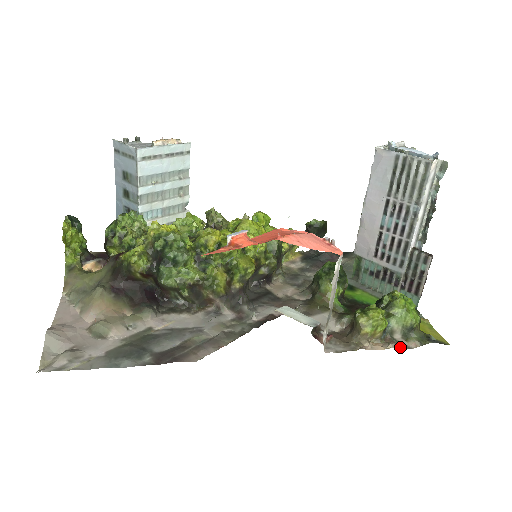
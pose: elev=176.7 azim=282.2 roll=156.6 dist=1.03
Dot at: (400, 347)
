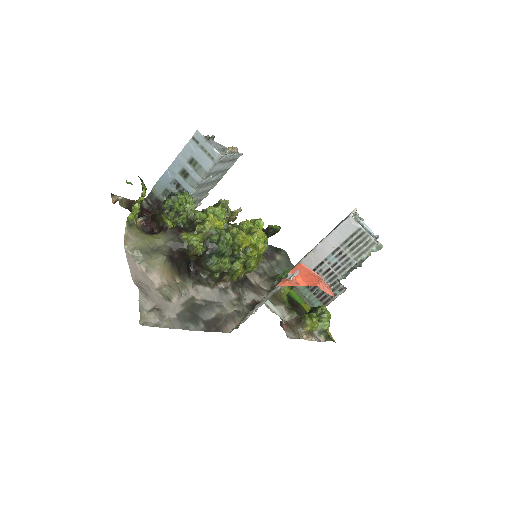
Dot at: (317, 340)
